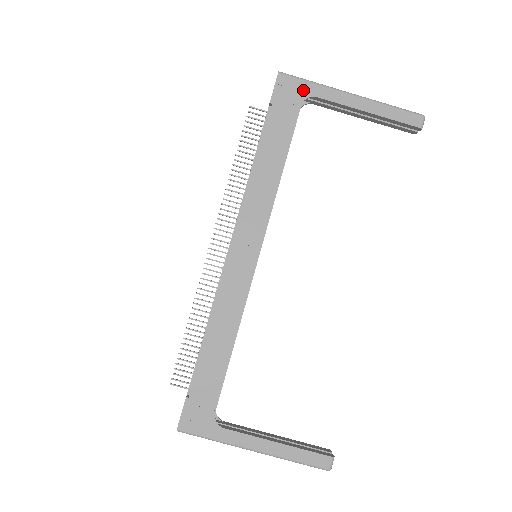
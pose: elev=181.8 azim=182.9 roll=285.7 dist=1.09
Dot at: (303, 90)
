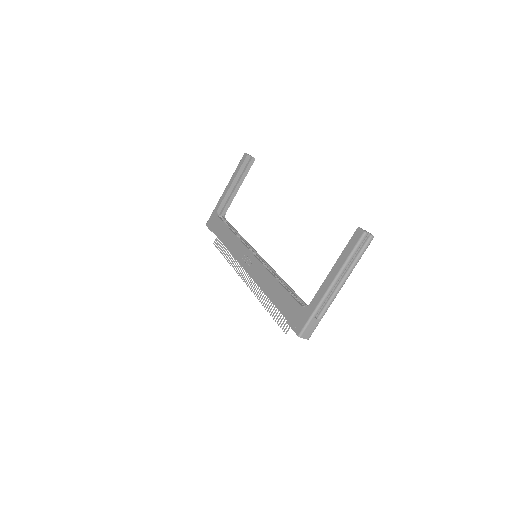
Dot at: (214, 214)
